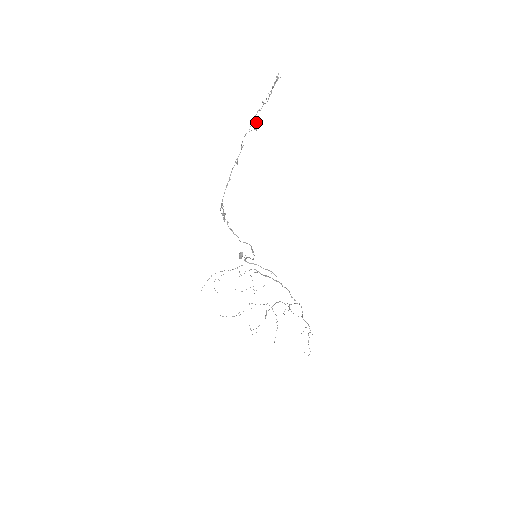
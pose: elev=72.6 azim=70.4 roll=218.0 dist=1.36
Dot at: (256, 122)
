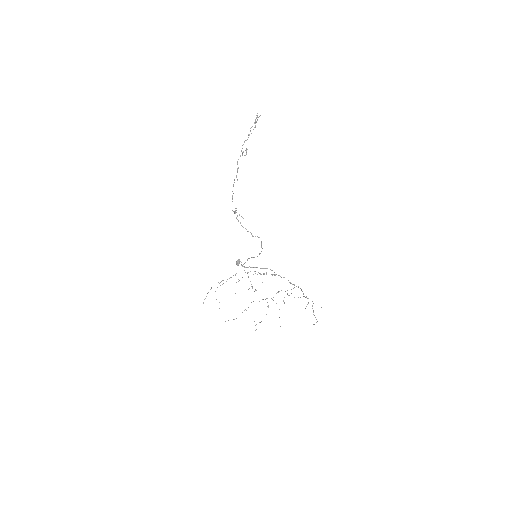
Dot at: occluded
